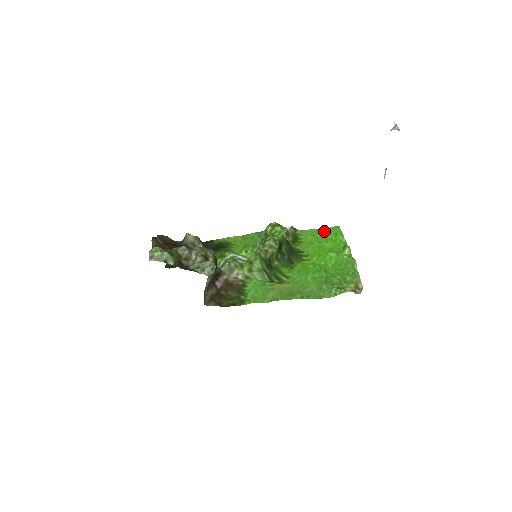
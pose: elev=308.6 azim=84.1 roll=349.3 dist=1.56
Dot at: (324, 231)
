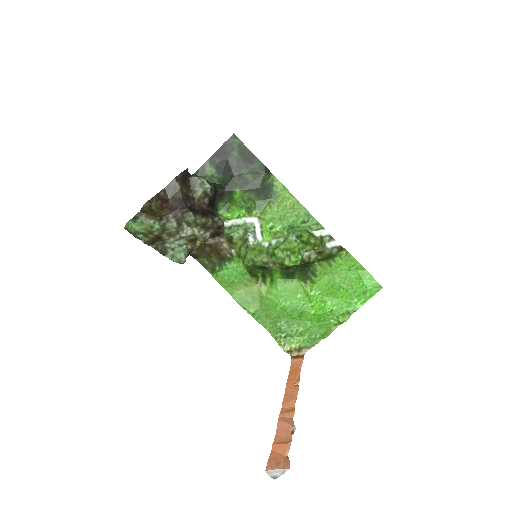
Dot at: (363, 277)
